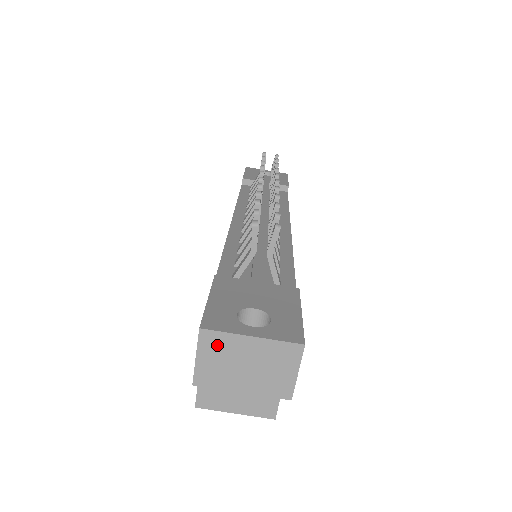
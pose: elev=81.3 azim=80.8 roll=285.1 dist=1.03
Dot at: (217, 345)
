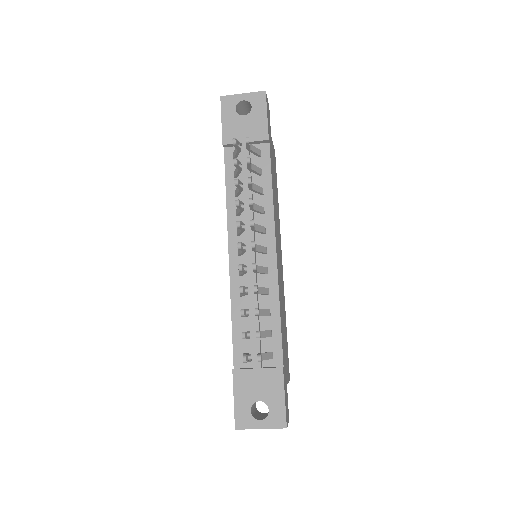
Dot at: occluded
